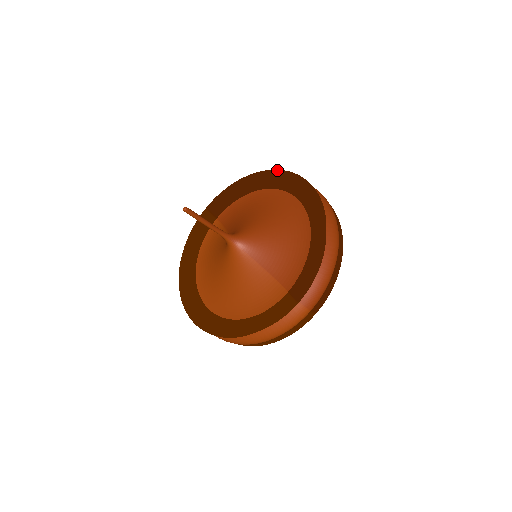
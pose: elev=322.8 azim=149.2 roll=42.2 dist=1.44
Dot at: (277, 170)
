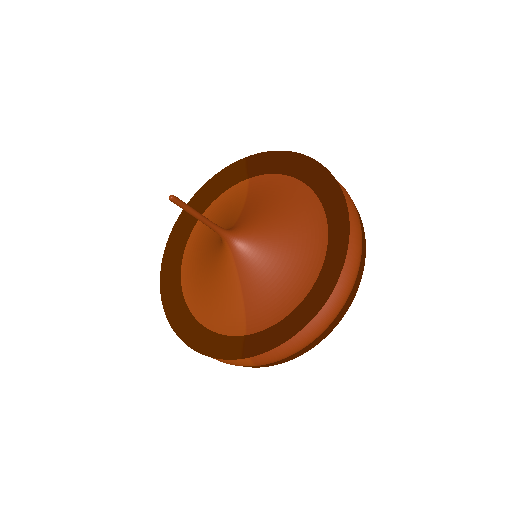
Dot at: (334, 178)
